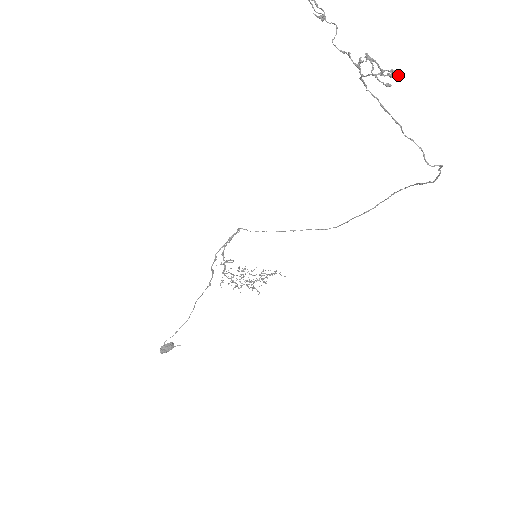
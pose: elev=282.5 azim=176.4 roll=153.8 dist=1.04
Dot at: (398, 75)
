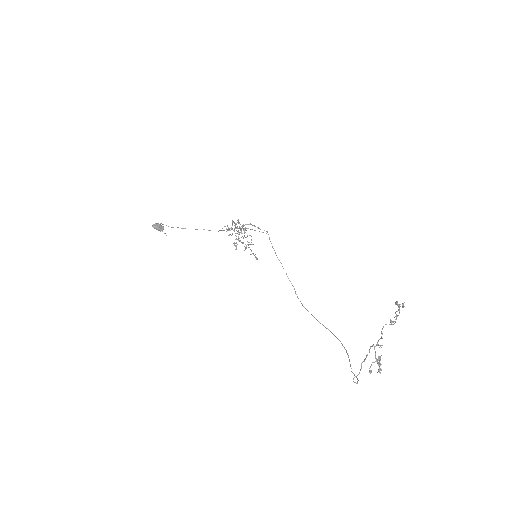
Dot at: occluded
